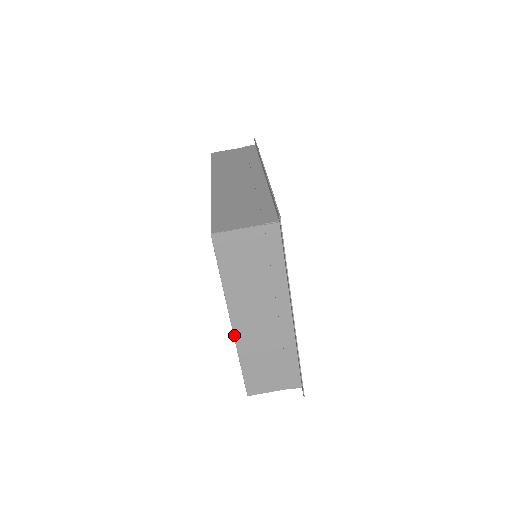
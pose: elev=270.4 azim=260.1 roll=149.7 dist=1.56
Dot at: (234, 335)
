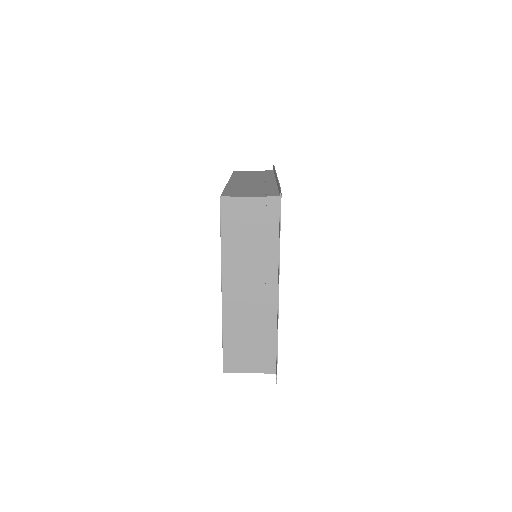
Dot at: (222, 302)
